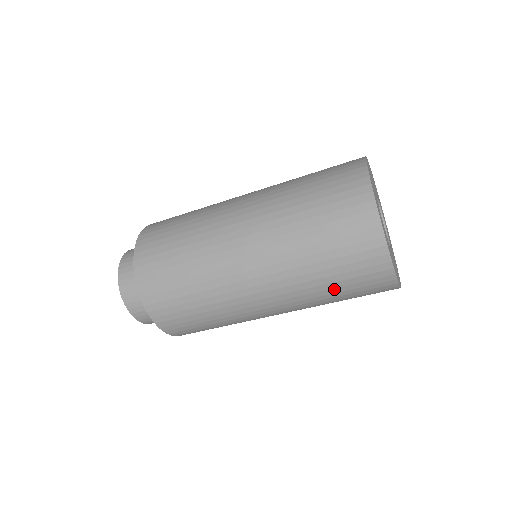
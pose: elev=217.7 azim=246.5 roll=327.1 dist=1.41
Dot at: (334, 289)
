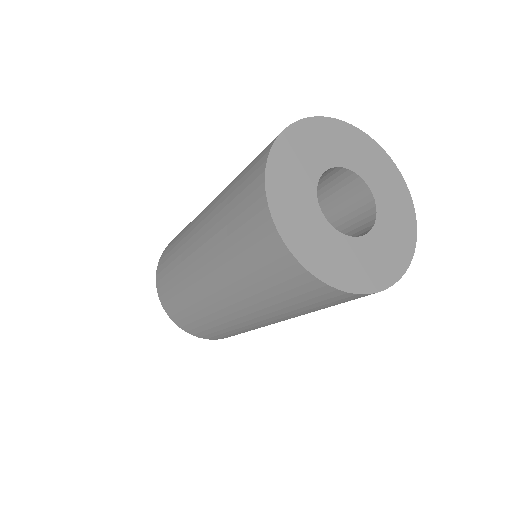
Dot at: (266, 291)
